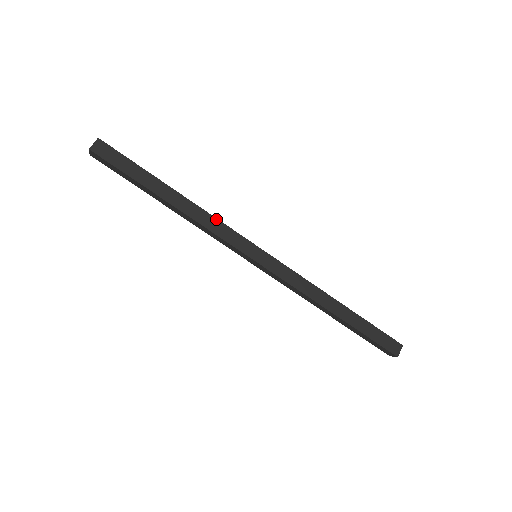
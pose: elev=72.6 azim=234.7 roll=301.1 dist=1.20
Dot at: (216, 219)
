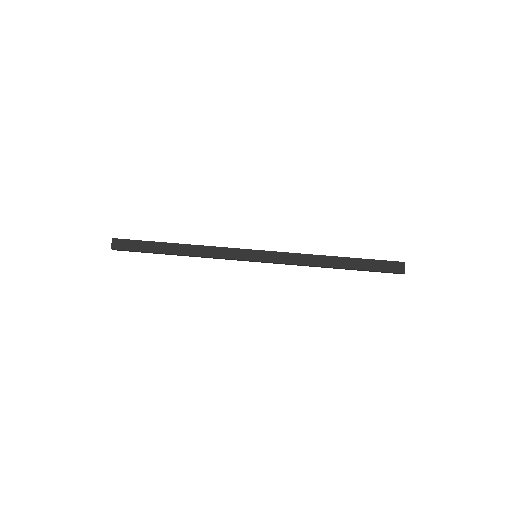
Dot at: occluded
